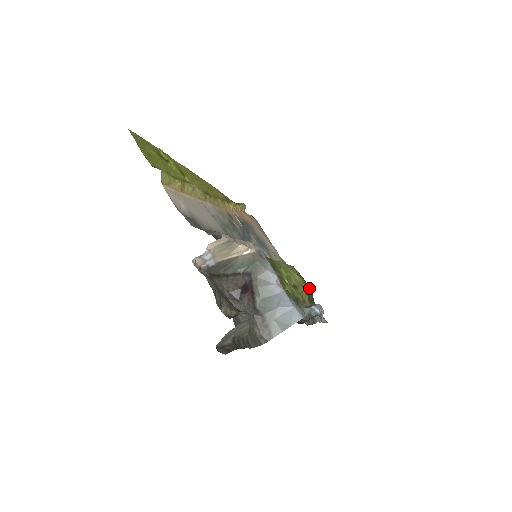
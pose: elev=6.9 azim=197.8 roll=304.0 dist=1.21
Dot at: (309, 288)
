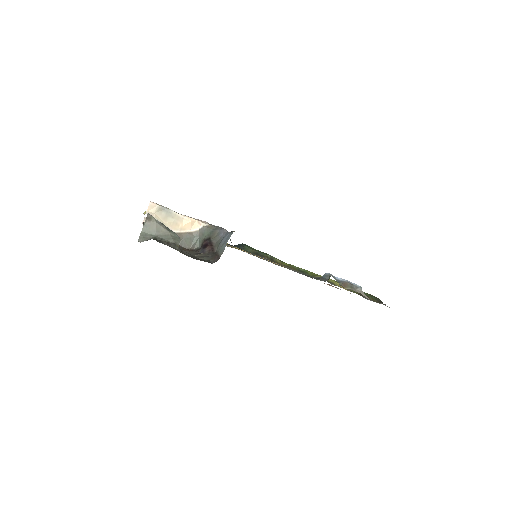
Dot at: occluded
